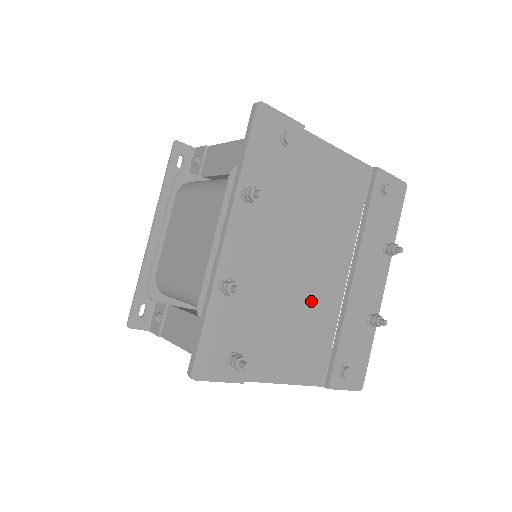
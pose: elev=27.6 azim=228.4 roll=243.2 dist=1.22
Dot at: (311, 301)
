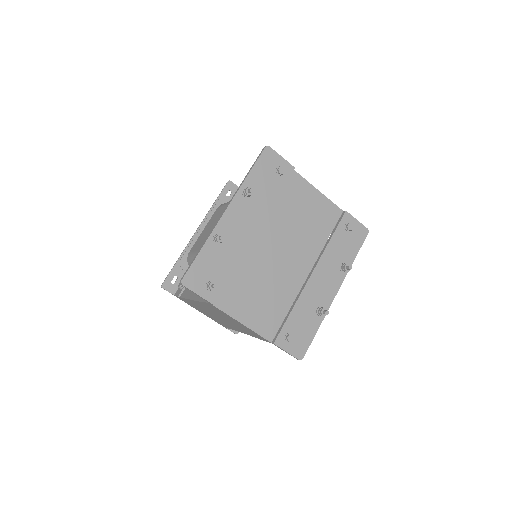
Dot at: (276, 278)
